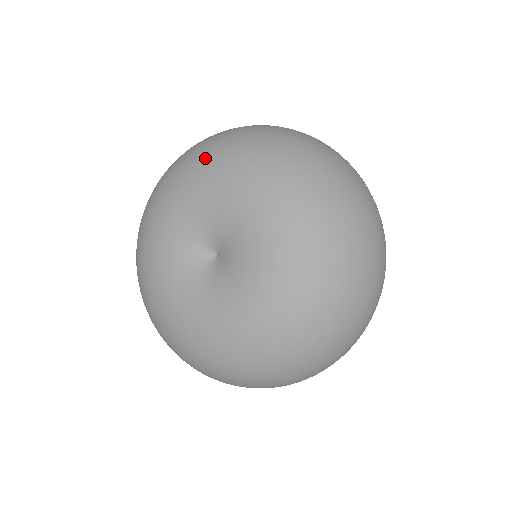
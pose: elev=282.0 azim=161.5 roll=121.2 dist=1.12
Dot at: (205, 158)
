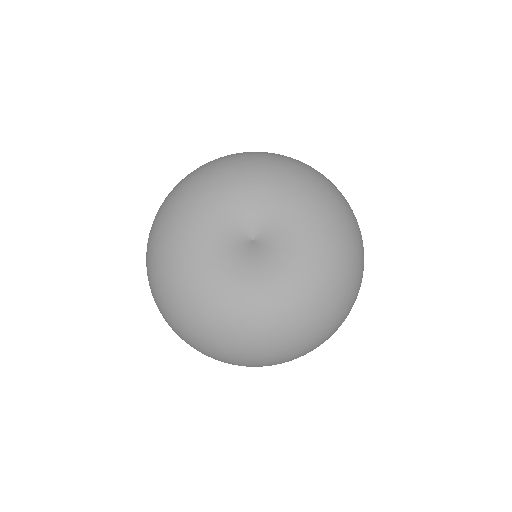
Dot at: (223, 170)
